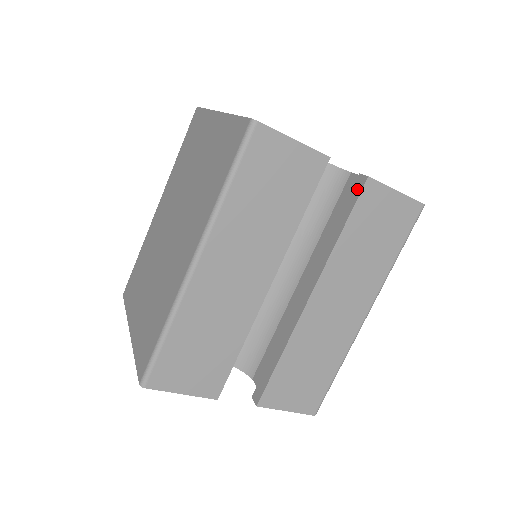
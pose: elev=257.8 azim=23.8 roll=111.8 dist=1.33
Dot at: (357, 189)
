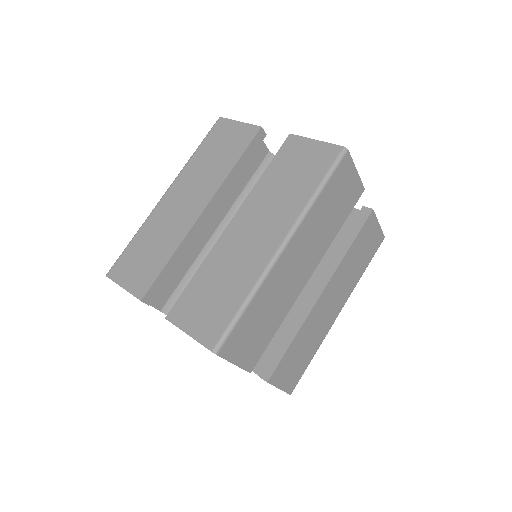
Dot at: occluded
